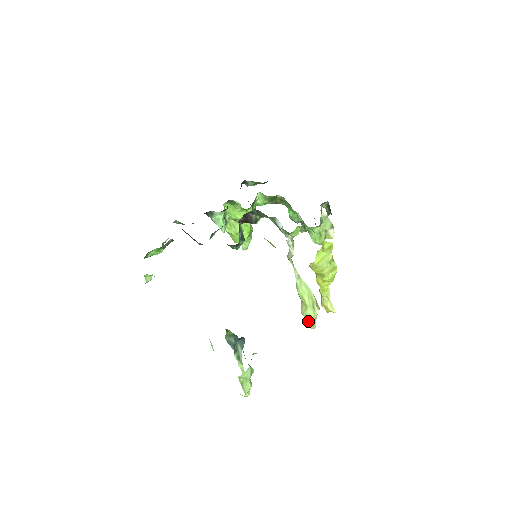
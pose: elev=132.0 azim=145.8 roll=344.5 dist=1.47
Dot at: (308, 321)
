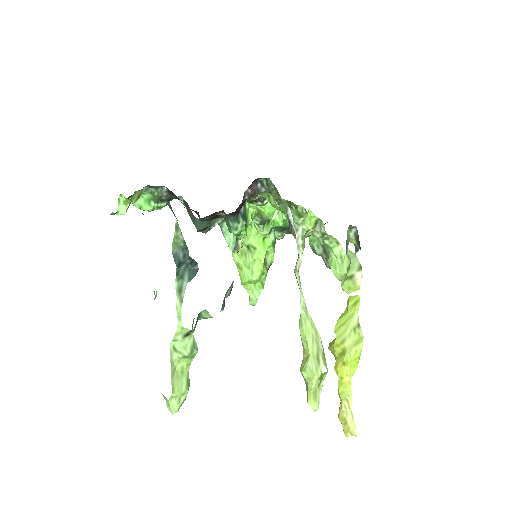
Dot at: (307, 386)
